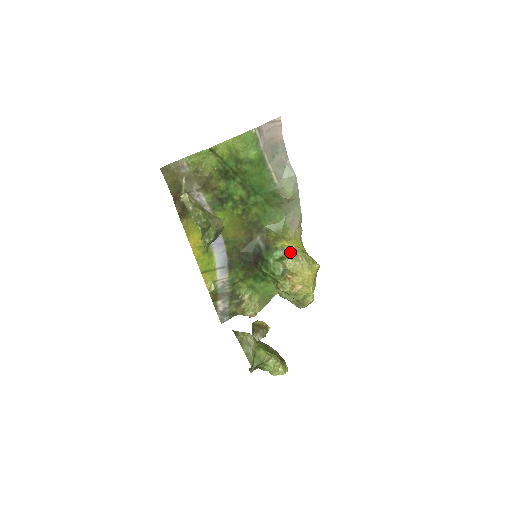
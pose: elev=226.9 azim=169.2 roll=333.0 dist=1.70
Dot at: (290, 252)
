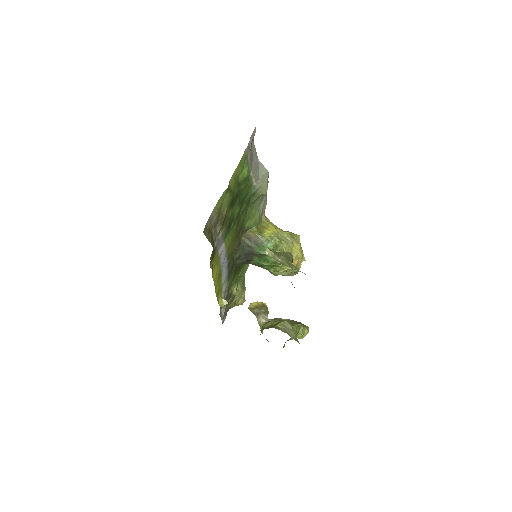
Dot at: (279, 238)
